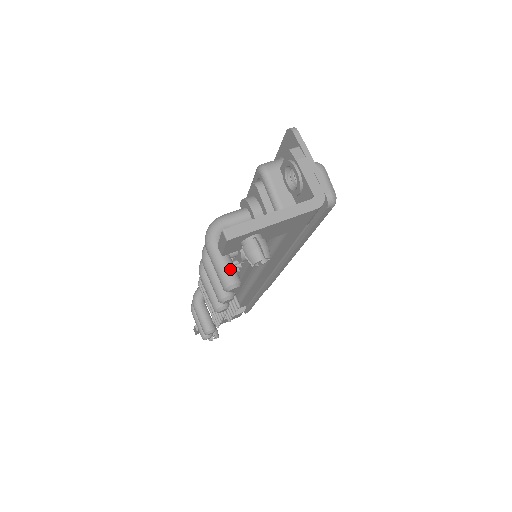
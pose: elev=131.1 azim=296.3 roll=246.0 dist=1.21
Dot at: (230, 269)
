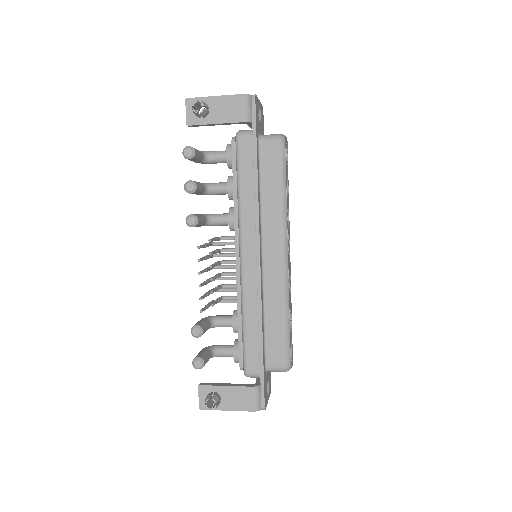
Dot at: occluded
